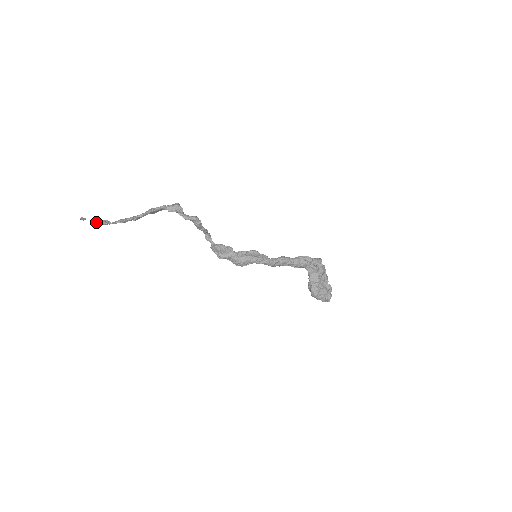
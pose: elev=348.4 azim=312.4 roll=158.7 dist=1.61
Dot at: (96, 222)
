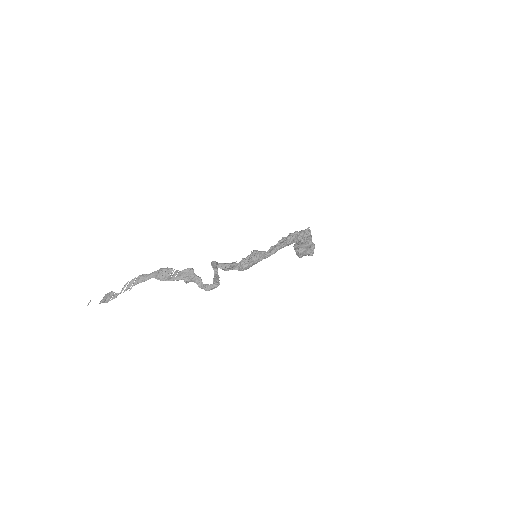
Dot at: occluded
